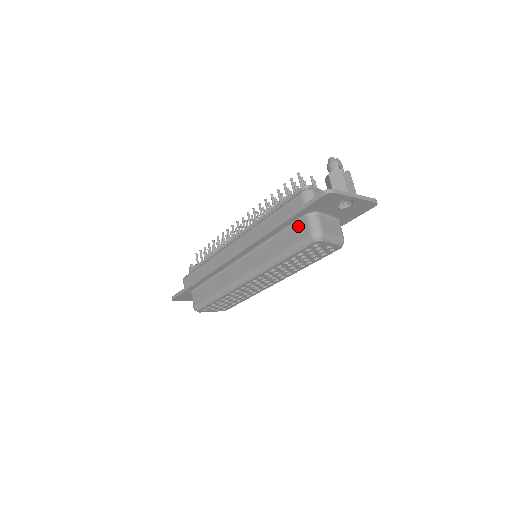
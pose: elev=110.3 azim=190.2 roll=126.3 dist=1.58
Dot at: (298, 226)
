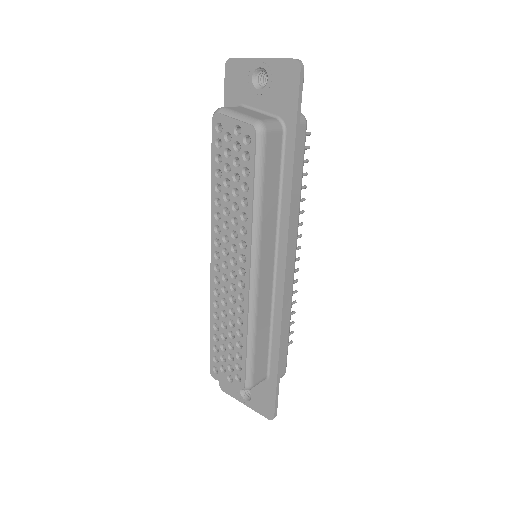
Dot at: occluded
